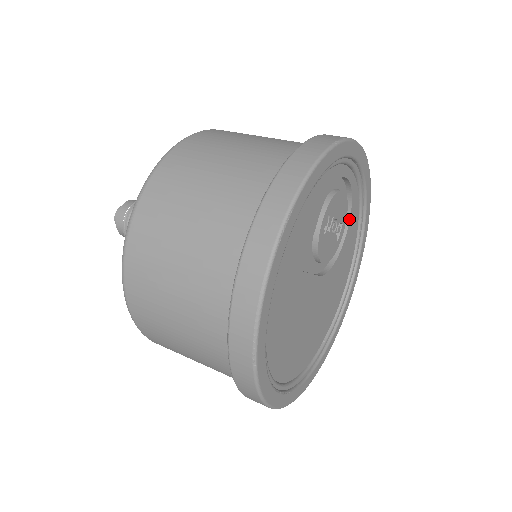
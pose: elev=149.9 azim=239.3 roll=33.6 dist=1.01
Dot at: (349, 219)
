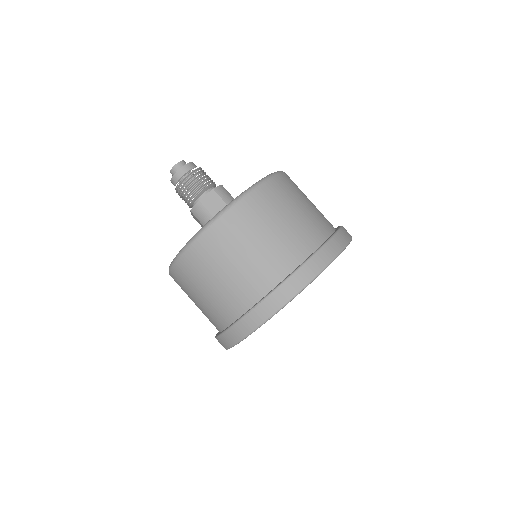
Dot at: occluded
